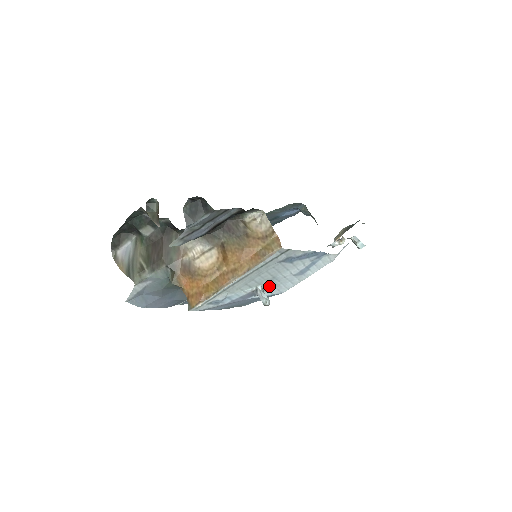
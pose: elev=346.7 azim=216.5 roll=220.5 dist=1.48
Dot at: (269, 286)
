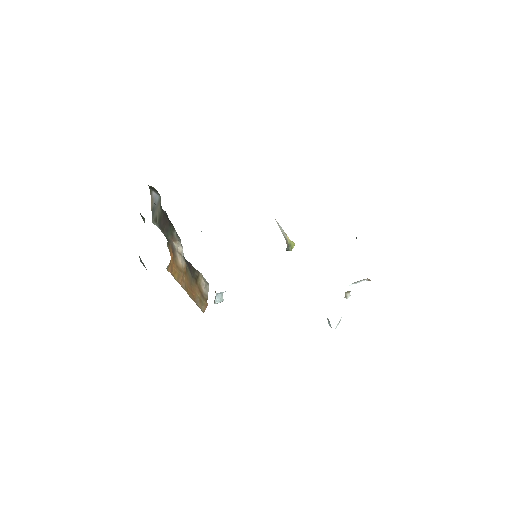
Dot at: occluded
